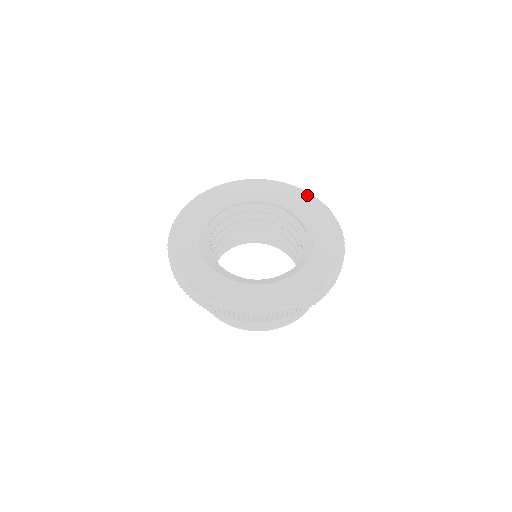
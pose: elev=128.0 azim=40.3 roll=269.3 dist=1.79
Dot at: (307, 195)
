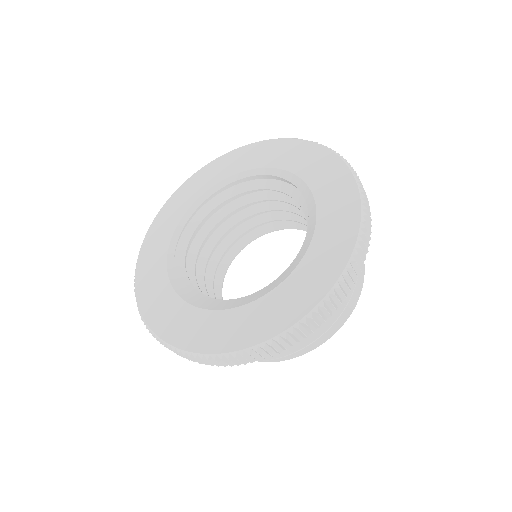
Dot at: (292, 143)
